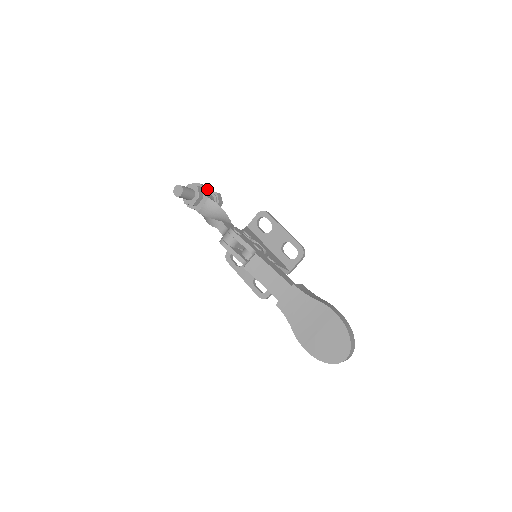
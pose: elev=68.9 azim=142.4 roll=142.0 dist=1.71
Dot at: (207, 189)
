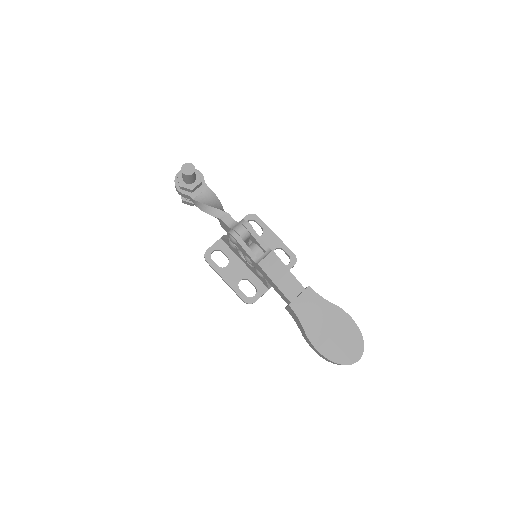
Dot at: occluded
